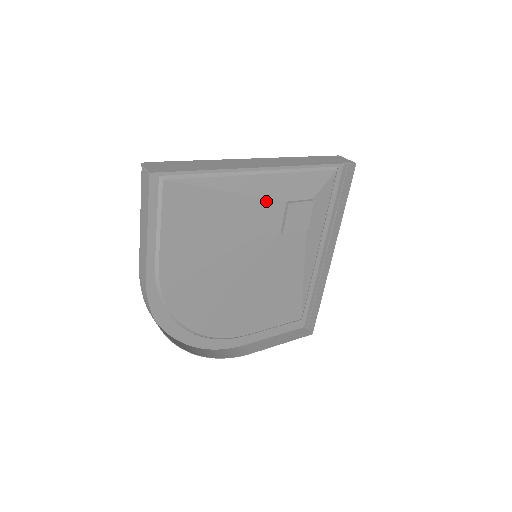
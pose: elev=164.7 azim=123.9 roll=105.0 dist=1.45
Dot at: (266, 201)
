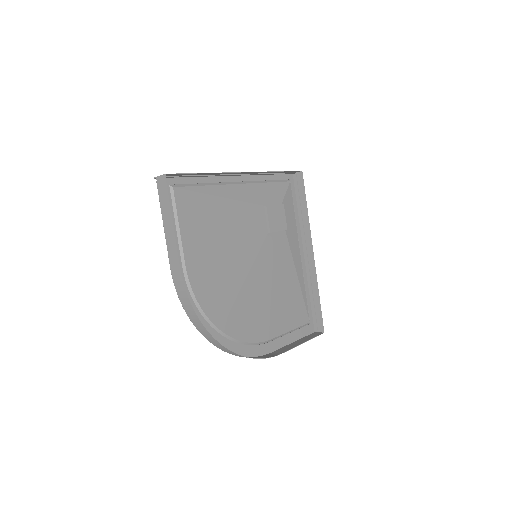
Dot at: (249, 205)
